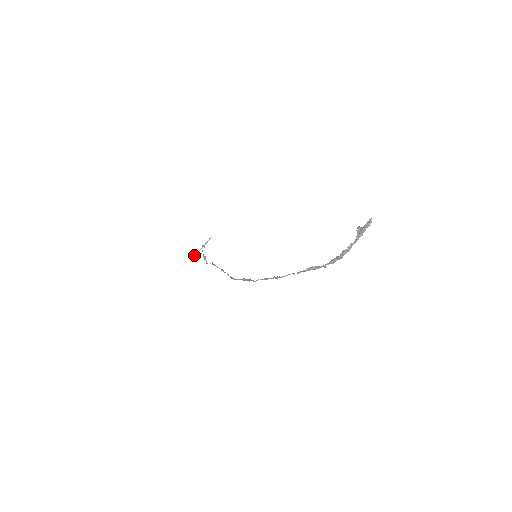
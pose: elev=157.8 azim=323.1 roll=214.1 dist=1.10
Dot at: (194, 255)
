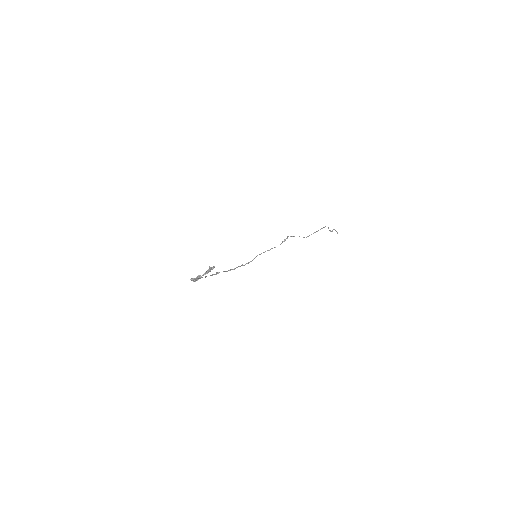
Dot at: occluded
